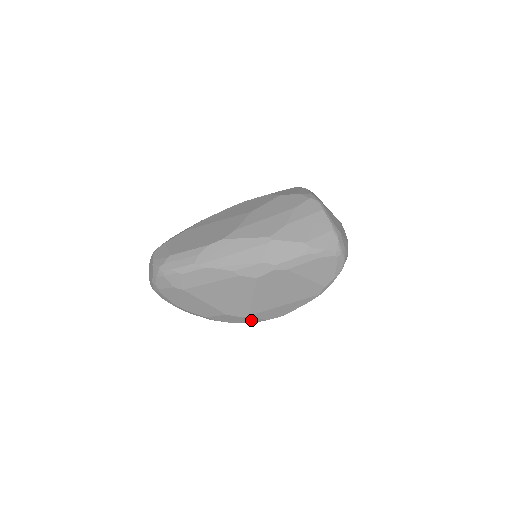
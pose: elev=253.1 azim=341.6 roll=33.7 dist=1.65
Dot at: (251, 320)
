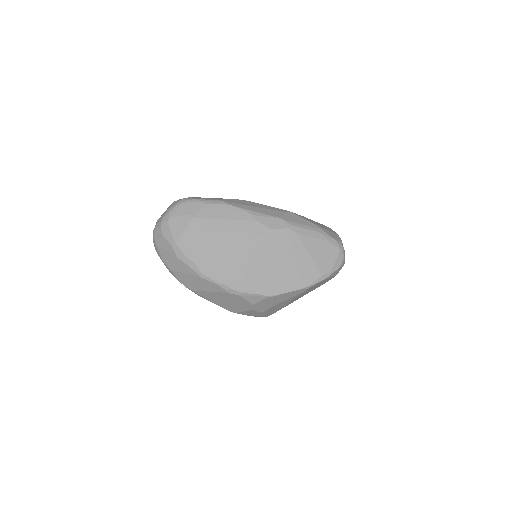
Dot at: (240, 284)
